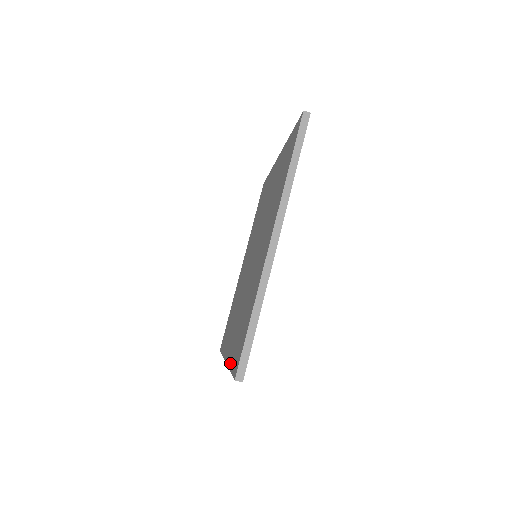
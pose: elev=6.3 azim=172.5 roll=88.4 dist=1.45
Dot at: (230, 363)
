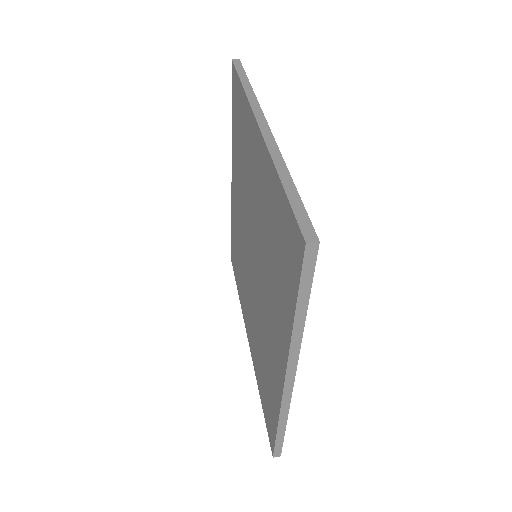
Dot at: (289, 320)
